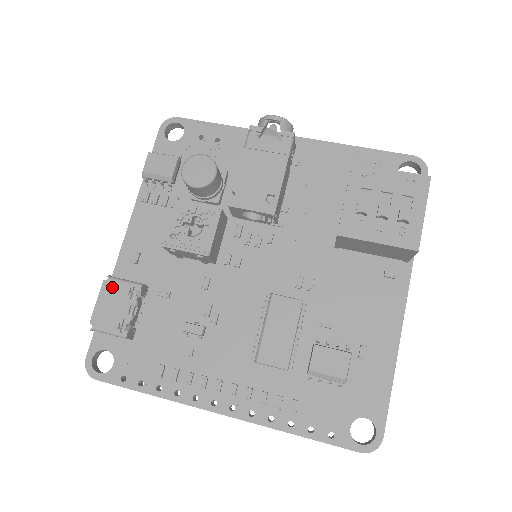
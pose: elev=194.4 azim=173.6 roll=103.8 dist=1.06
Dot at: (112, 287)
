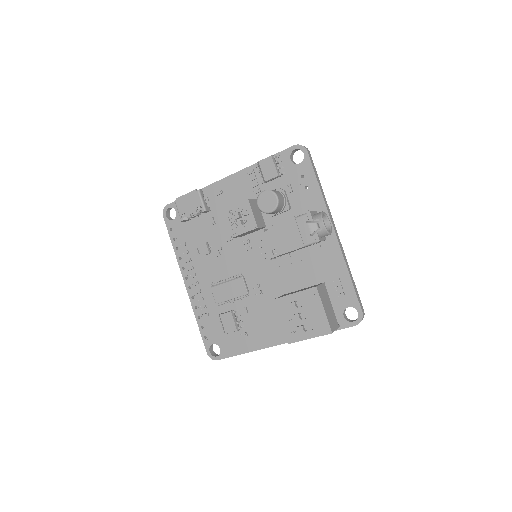
Dot at: (195, 196)
